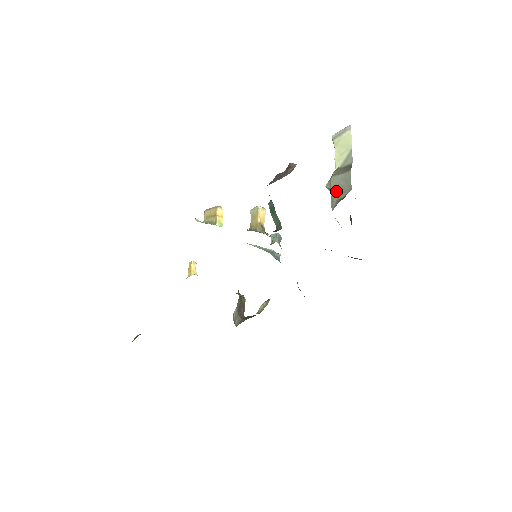
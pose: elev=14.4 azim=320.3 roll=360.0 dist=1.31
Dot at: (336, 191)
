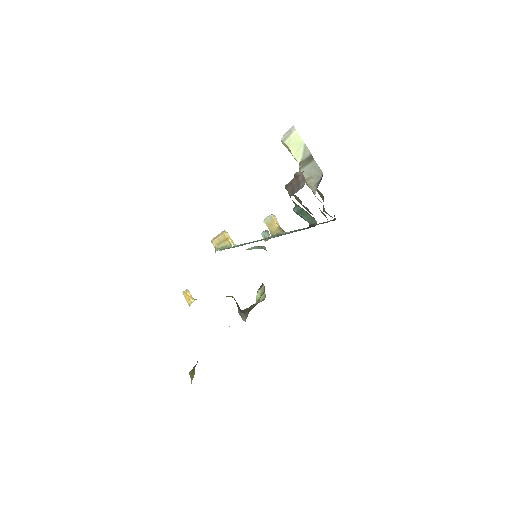
Dot at: (310, 179)
